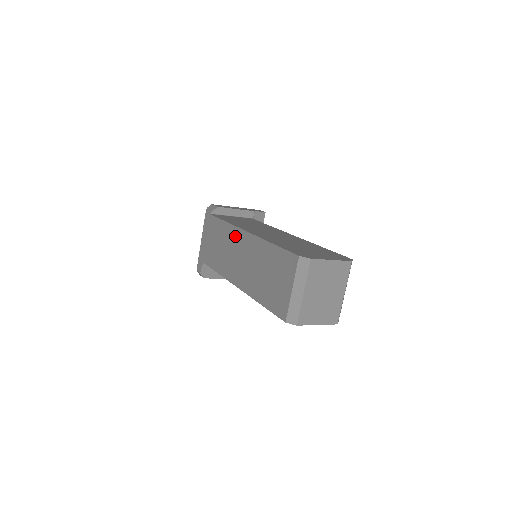
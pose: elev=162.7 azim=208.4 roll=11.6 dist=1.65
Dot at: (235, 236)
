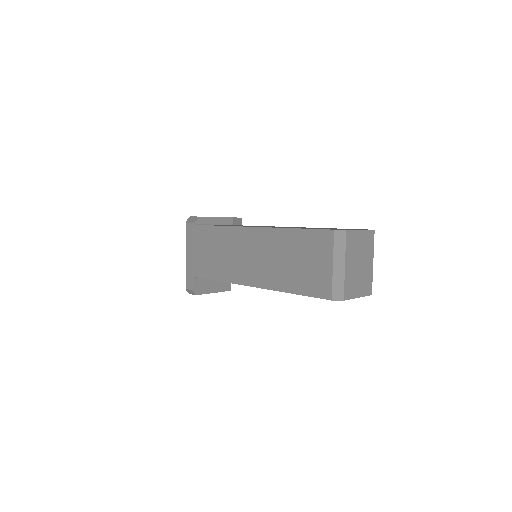
Dot at: (238, 236)
